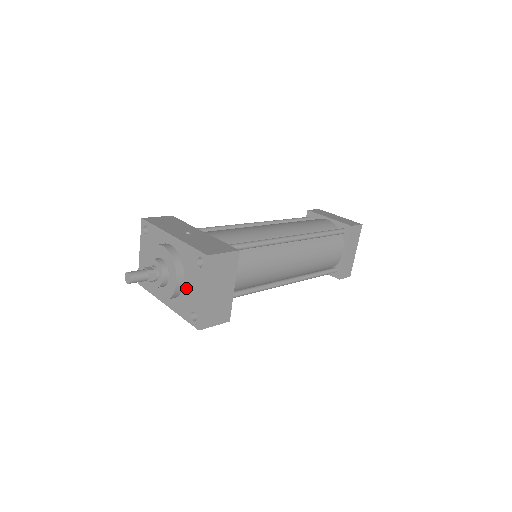
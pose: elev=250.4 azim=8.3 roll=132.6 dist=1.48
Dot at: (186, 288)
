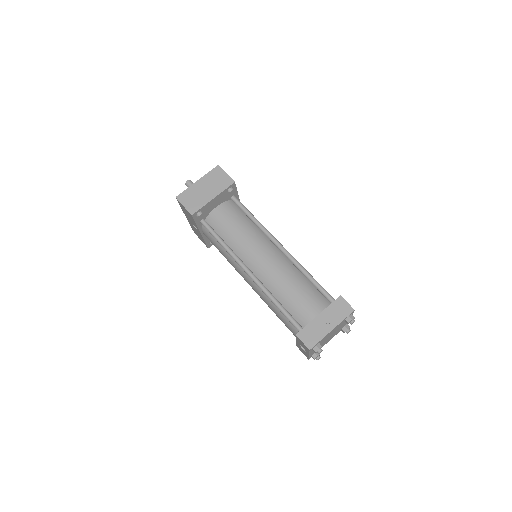
Dot at: occluded
